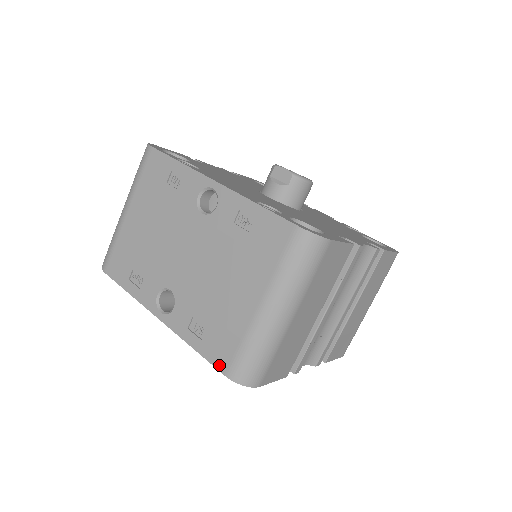
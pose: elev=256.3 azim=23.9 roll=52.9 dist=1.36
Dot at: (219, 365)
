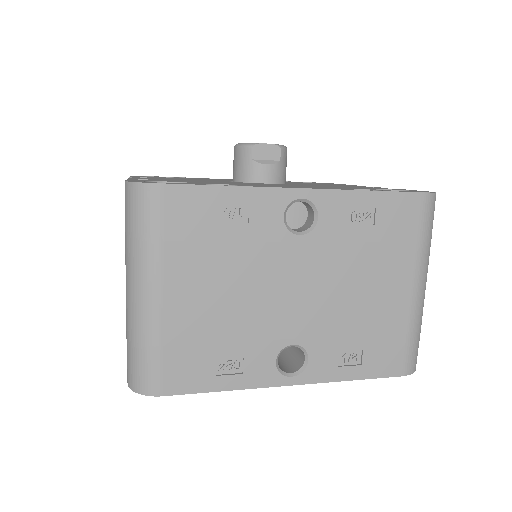
Dot at: (392, 372)
